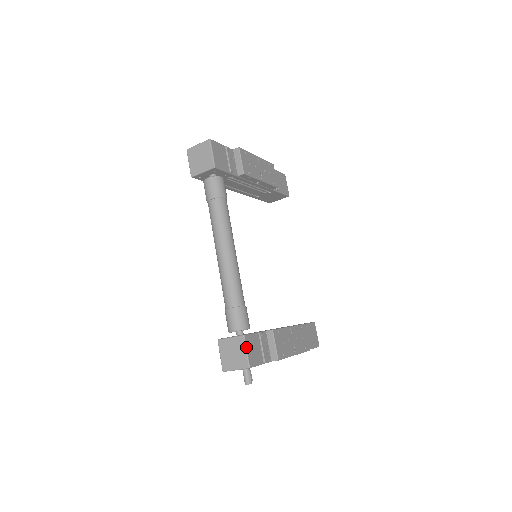
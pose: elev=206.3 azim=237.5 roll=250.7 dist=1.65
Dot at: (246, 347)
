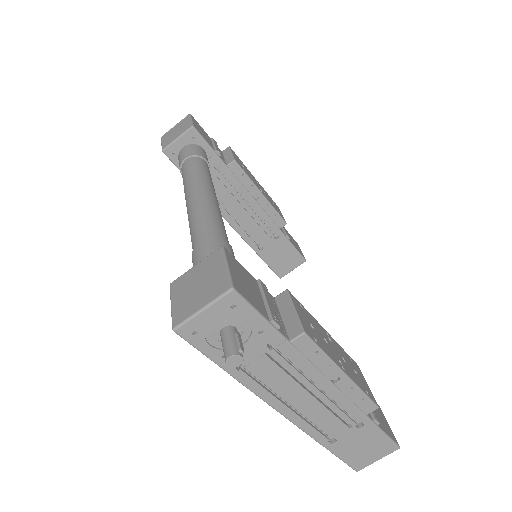
Dot at: (226, 260)
